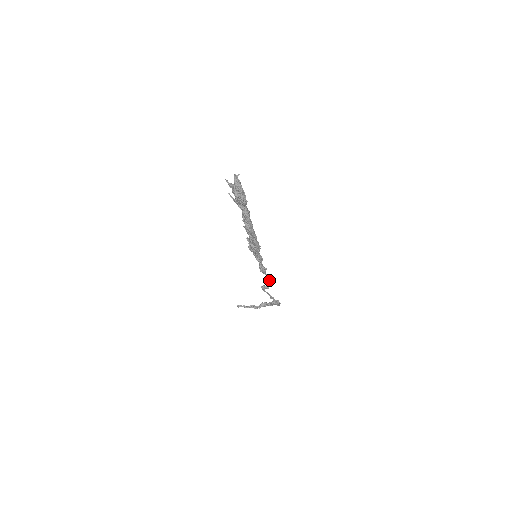
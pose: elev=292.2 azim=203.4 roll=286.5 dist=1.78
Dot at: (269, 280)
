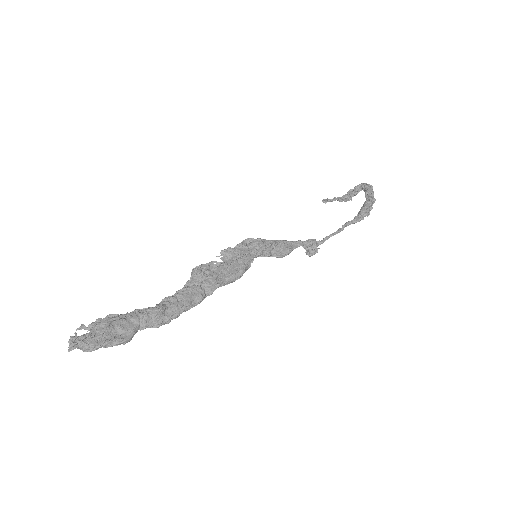
Dot at: (308, 248)
